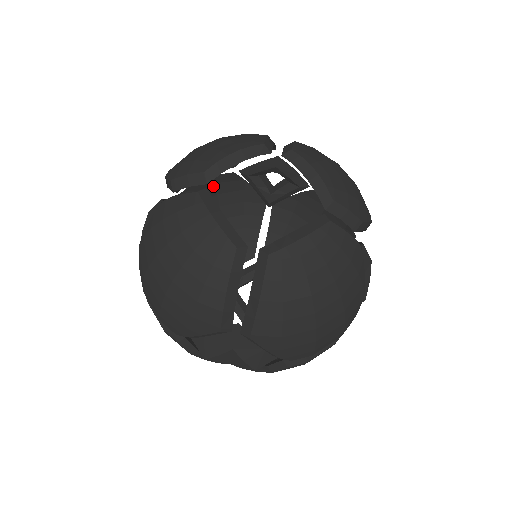
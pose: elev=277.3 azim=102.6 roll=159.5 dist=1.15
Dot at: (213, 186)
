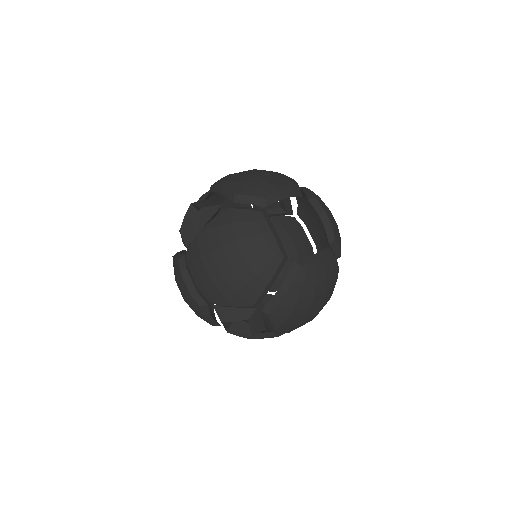
Dot at: occluded
